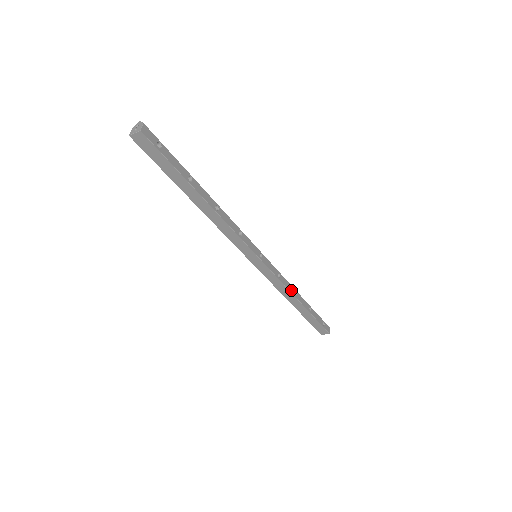
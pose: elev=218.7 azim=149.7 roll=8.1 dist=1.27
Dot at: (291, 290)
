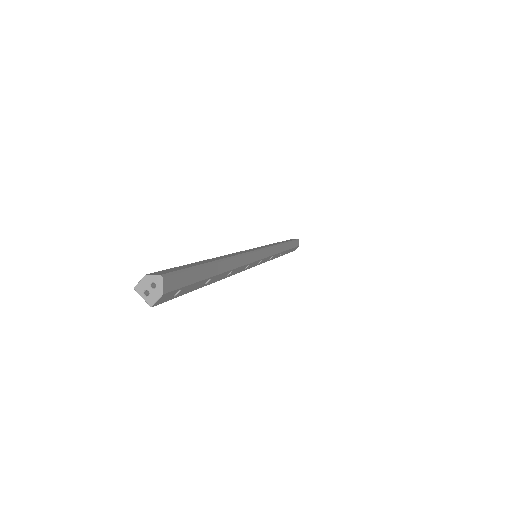
Dot at: (277, 256)
